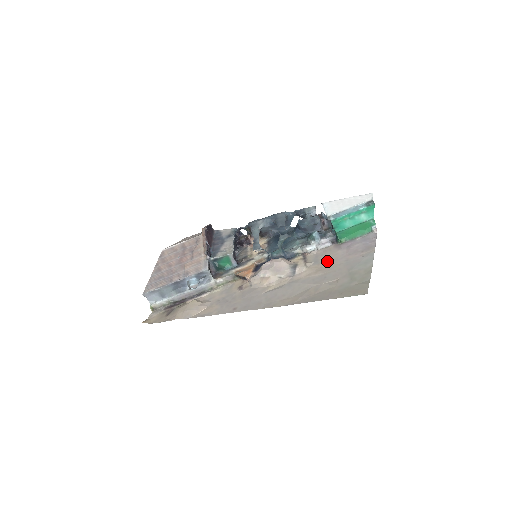
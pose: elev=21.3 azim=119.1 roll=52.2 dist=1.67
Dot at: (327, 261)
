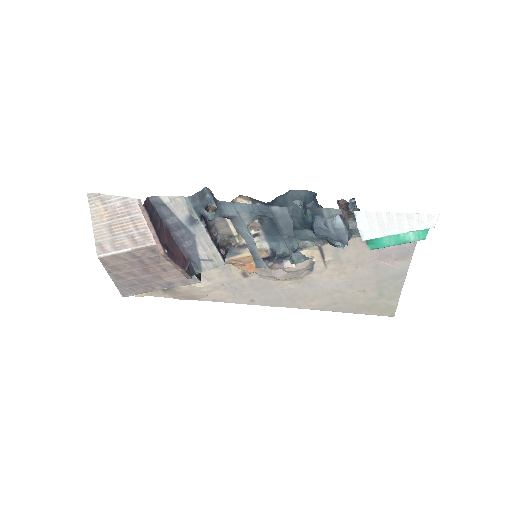
Dot at: (352, 262)
